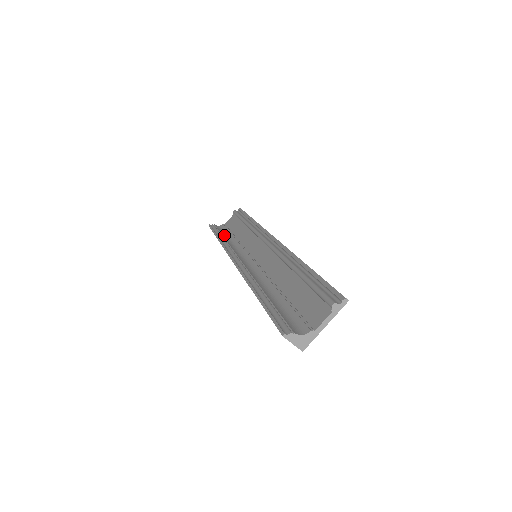
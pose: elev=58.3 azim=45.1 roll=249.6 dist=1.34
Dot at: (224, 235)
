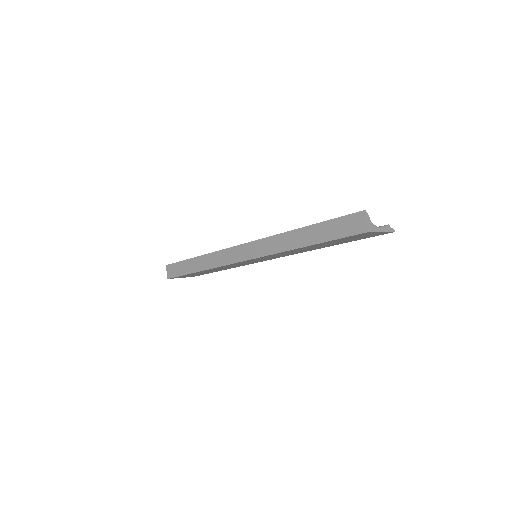
Dot at: occluded
